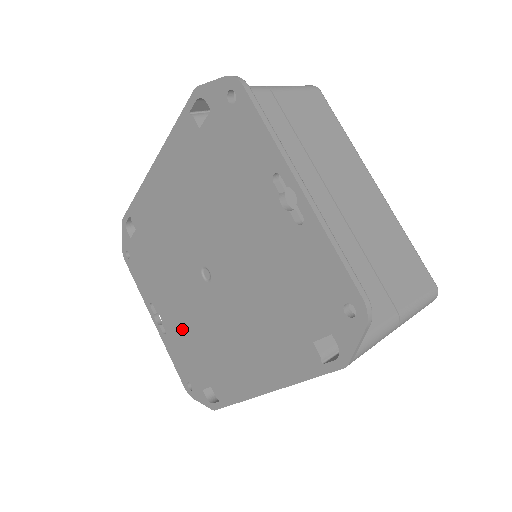
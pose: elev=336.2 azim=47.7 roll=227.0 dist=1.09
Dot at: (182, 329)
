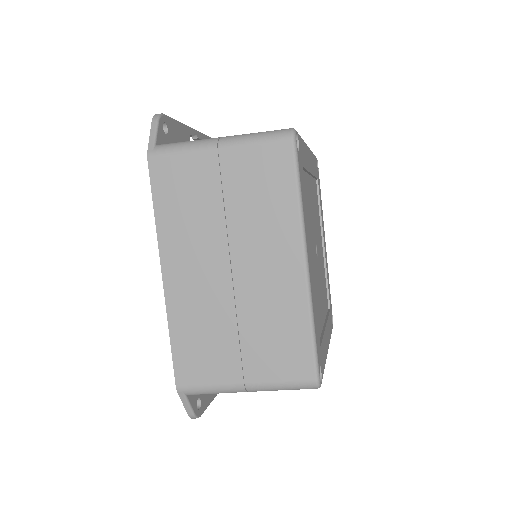
Dot at: occluded
